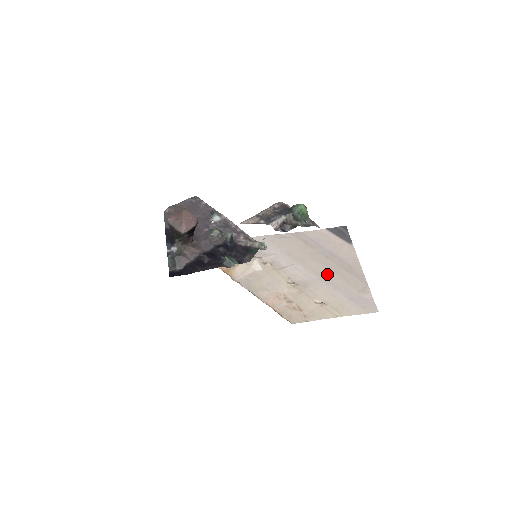
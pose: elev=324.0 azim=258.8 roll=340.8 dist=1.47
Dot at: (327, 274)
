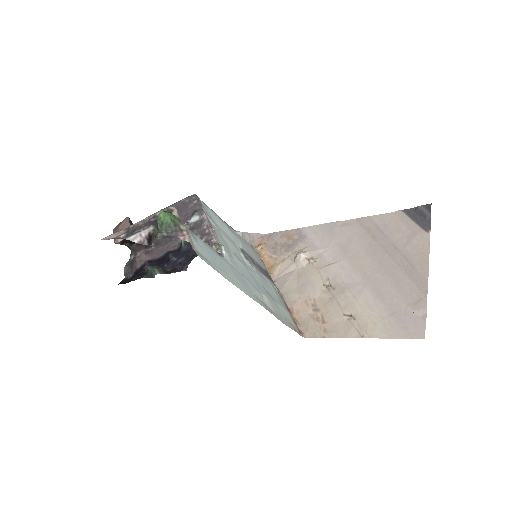
Dot at: (376, 276)
